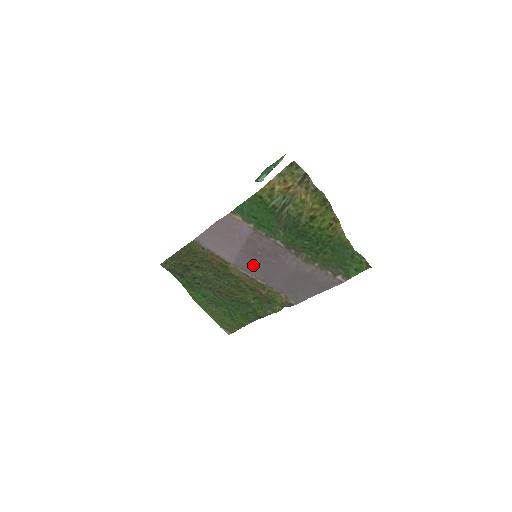
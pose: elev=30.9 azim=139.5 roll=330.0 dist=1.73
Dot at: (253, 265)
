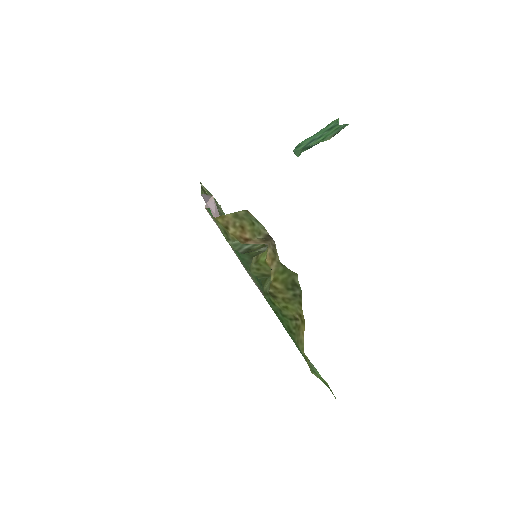
Dot at: occluded
